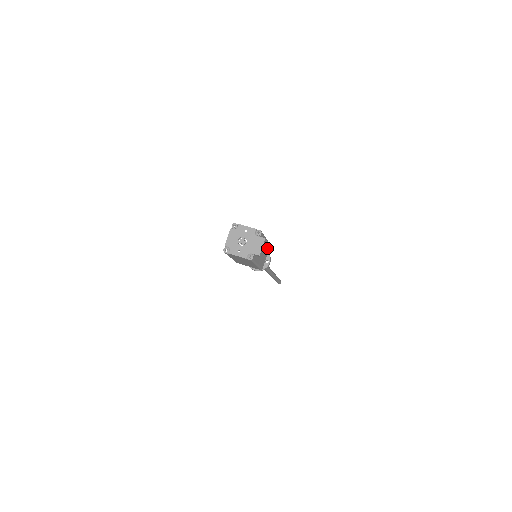
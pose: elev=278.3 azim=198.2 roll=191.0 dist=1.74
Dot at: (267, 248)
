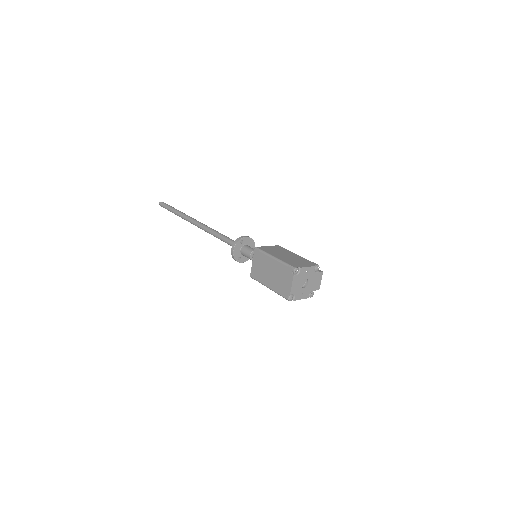
Dot at: occluded
